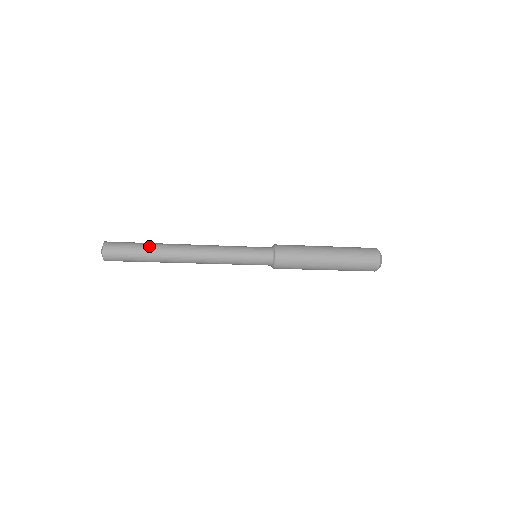
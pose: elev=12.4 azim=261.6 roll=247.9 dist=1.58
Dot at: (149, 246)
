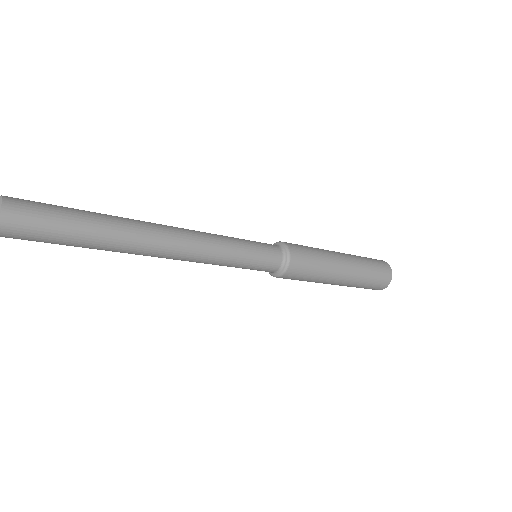
Dot at: (95, 212)
